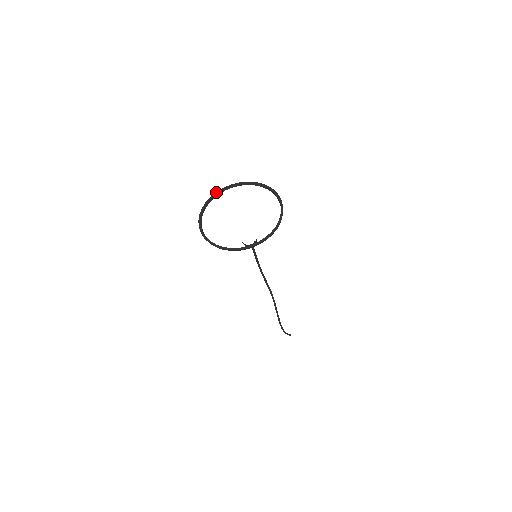
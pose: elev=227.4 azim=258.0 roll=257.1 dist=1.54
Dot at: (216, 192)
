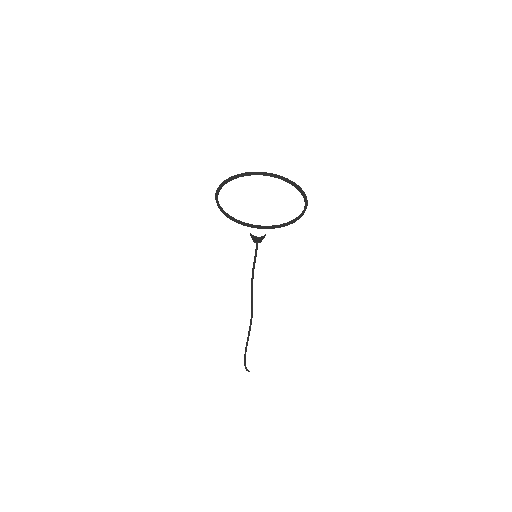
Dot at: (237, 174)
